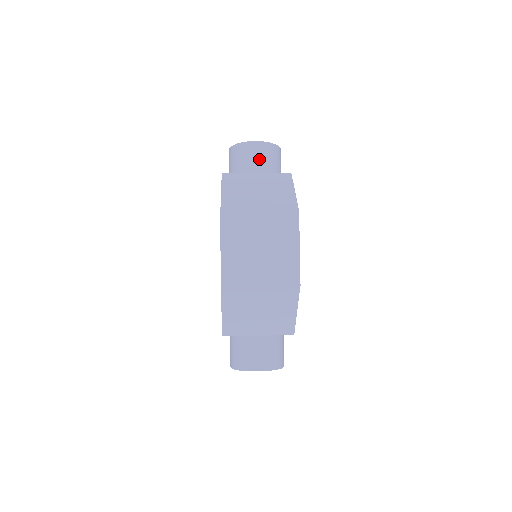
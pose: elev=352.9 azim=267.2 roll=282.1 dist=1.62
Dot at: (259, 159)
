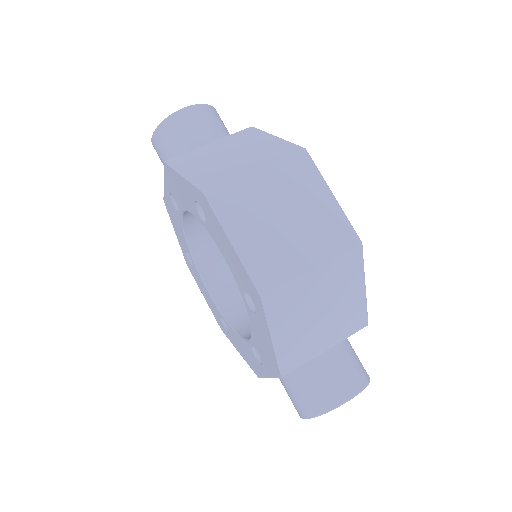
Dot at: (202, 127)
